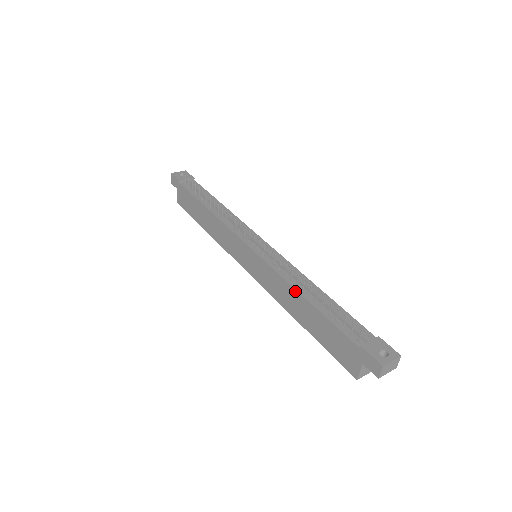
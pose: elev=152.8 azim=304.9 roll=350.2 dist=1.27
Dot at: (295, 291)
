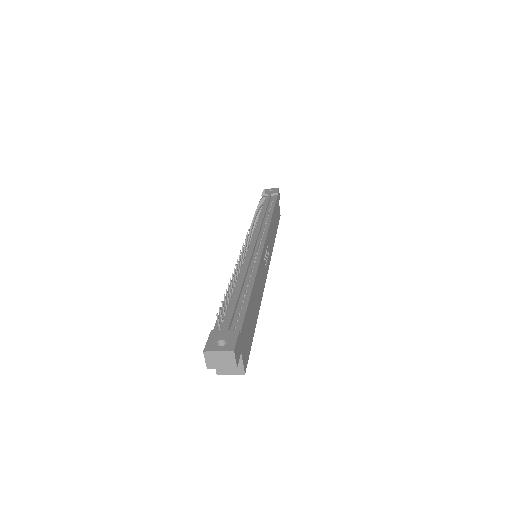
Dot at: (232, 281)
